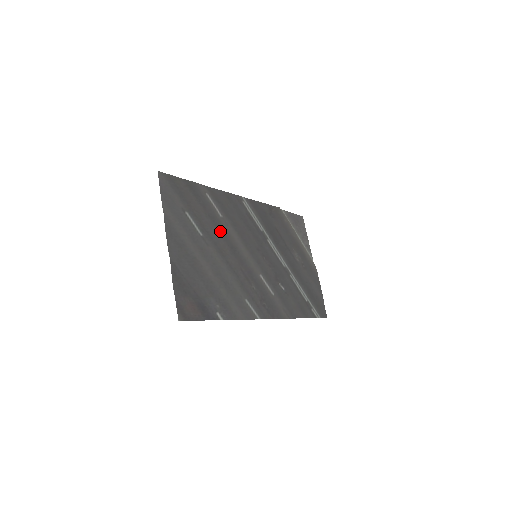
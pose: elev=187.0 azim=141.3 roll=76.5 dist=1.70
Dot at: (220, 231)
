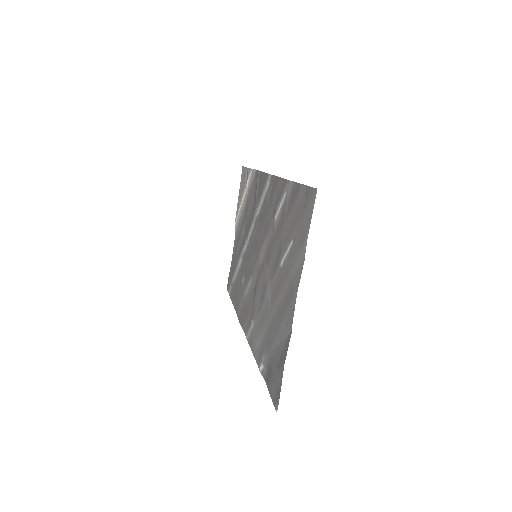
Dot at: (273, 244)
